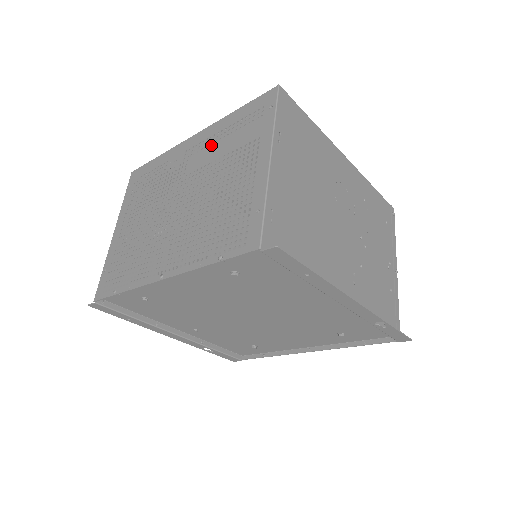
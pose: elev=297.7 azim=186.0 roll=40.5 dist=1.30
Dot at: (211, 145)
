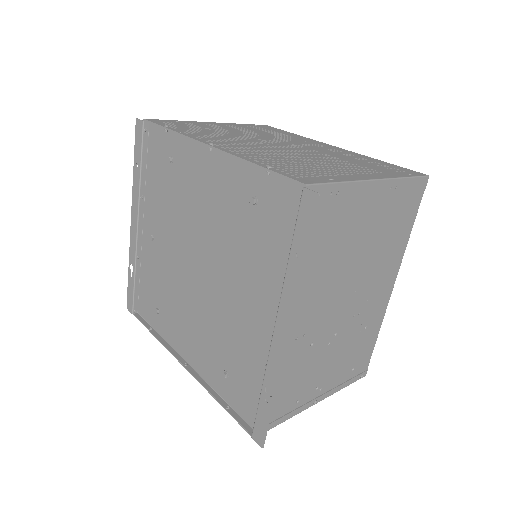
Dot at: (341, 153)
